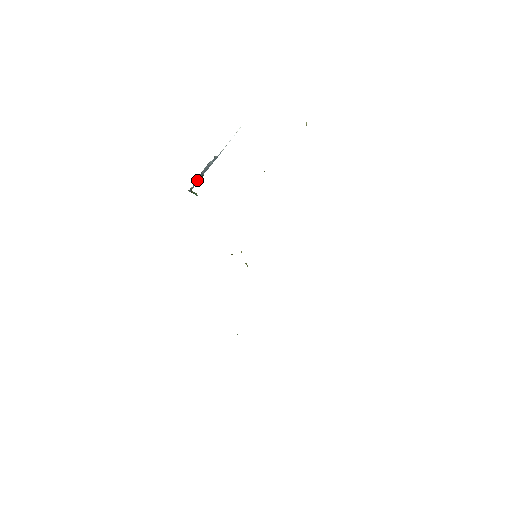
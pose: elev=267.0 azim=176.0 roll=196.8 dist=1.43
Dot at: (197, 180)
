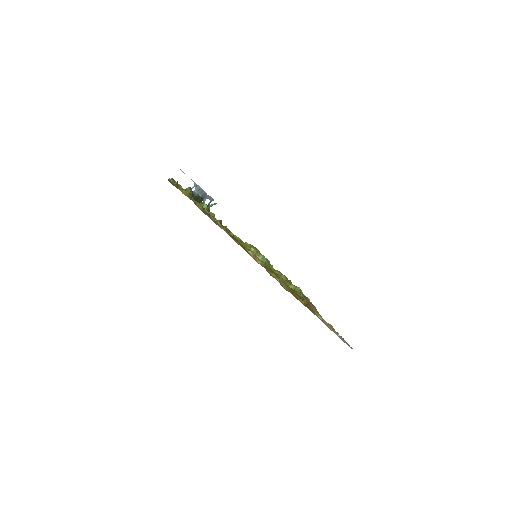
Dot at: (206, 197)
